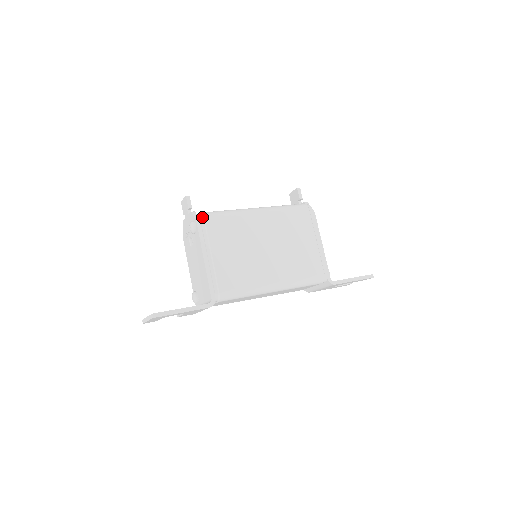
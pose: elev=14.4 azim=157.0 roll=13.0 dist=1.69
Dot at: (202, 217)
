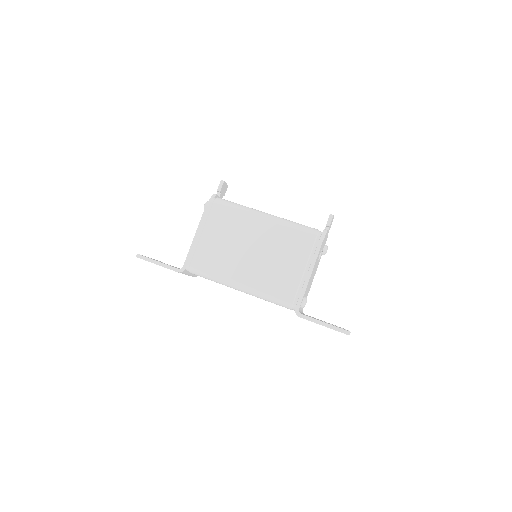
Dot at: (213, 201)
